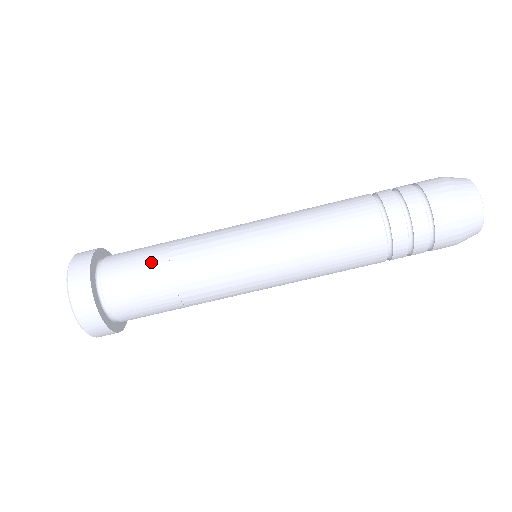
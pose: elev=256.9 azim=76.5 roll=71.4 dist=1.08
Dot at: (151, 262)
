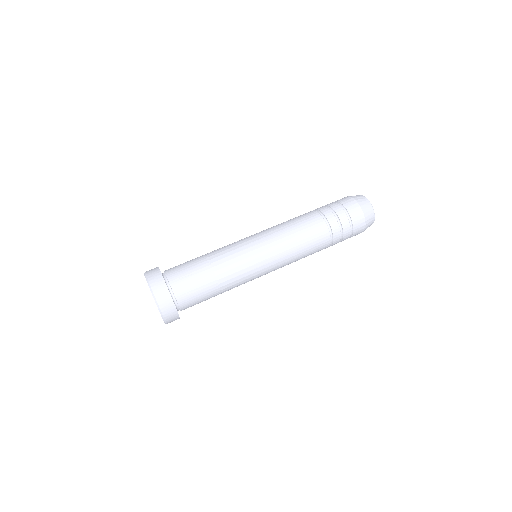
Dot at: occluded
